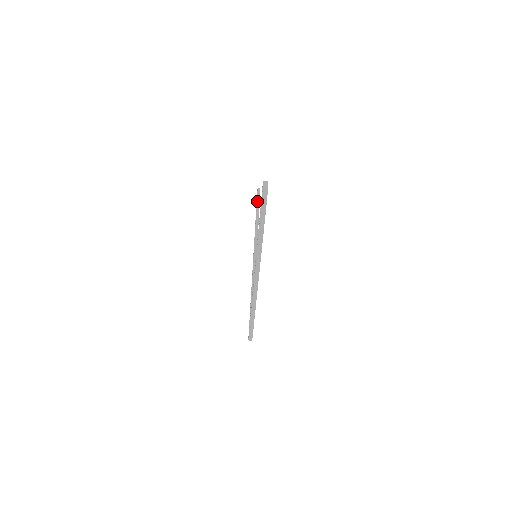
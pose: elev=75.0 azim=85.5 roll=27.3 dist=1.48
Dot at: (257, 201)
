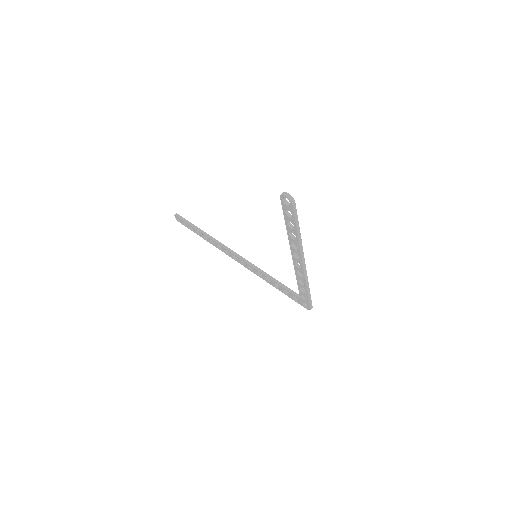
Dot at: (189, 224)
